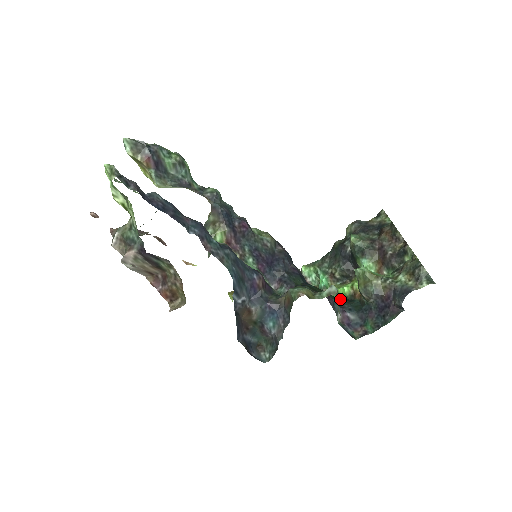
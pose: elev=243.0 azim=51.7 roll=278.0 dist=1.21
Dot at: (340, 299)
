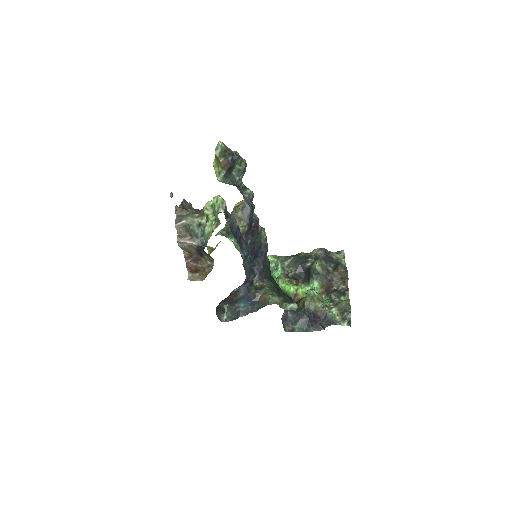
Dot at: (285, 295)
